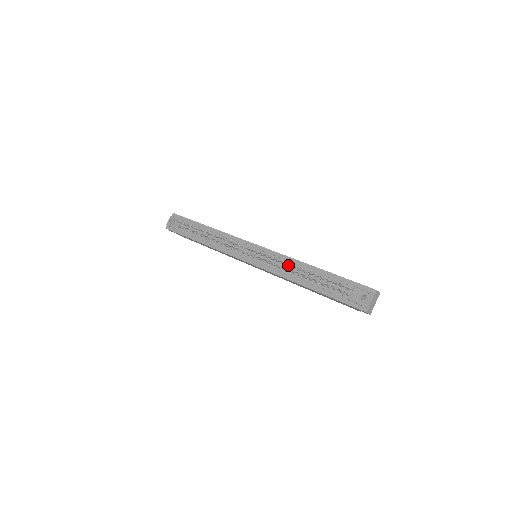
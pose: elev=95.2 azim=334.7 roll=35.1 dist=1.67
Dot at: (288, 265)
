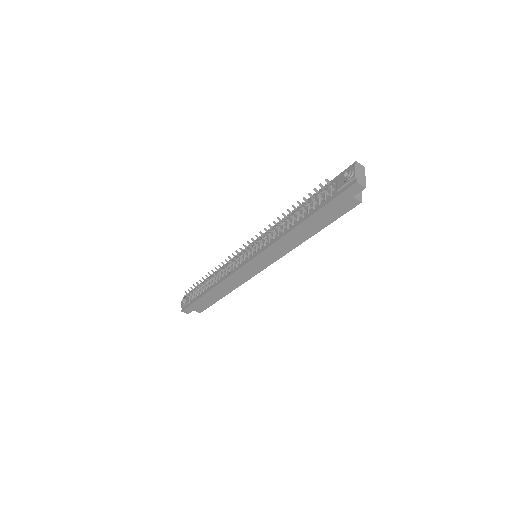
Dot at: (276, 223)
